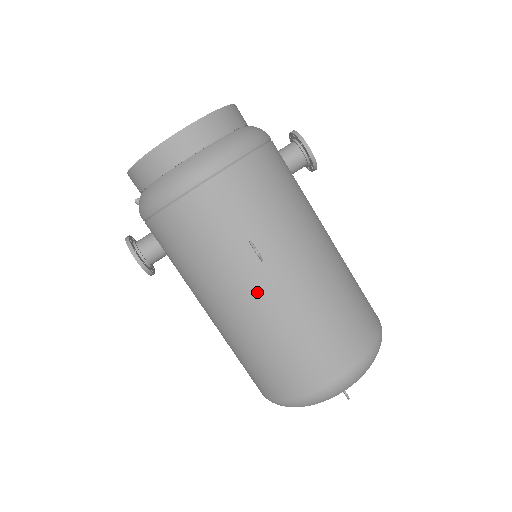
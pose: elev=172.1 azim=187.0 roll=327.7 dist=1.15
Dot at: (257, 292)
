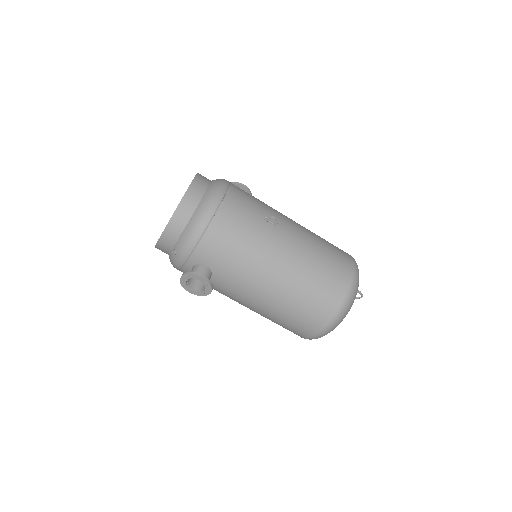
Dot at: (285, 244)
